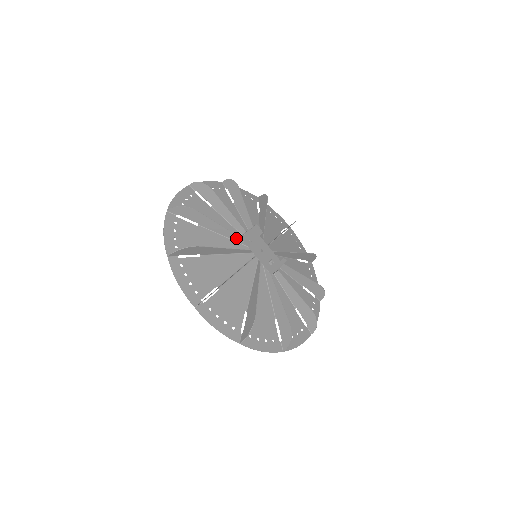
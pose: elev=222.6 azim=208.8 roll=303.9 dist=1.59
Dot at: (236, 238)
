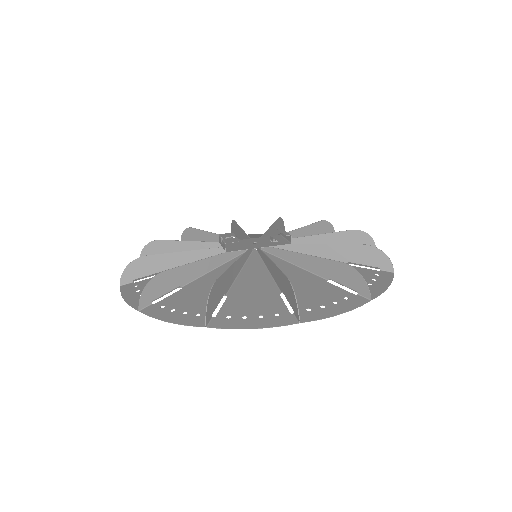
Dot at: (224, 258)
